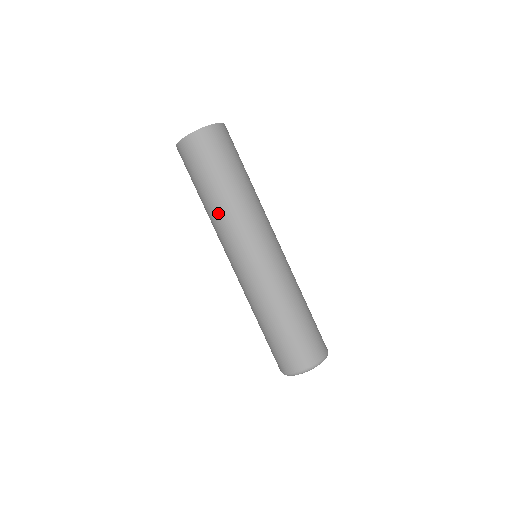
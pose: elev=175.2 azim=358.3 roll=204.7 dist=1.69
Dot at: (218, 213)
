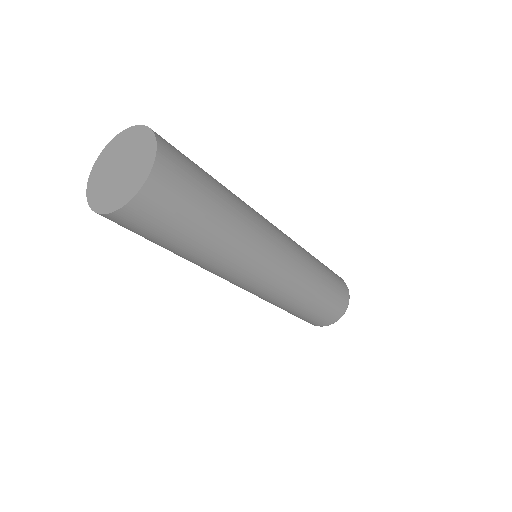
Dot at: occluded
